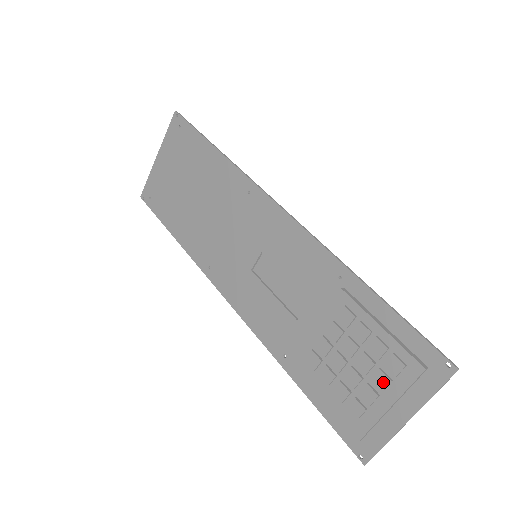
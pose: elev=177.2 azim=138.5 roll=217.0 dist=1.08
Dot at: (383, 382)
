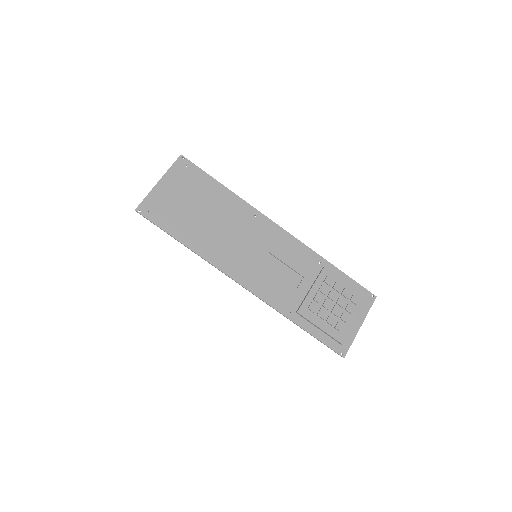
Dot at: (351, 309)
